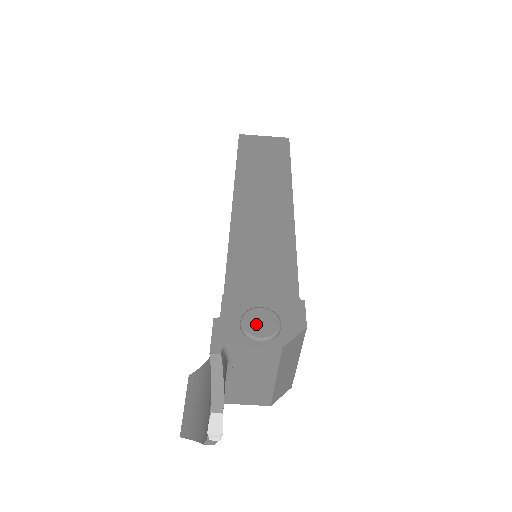
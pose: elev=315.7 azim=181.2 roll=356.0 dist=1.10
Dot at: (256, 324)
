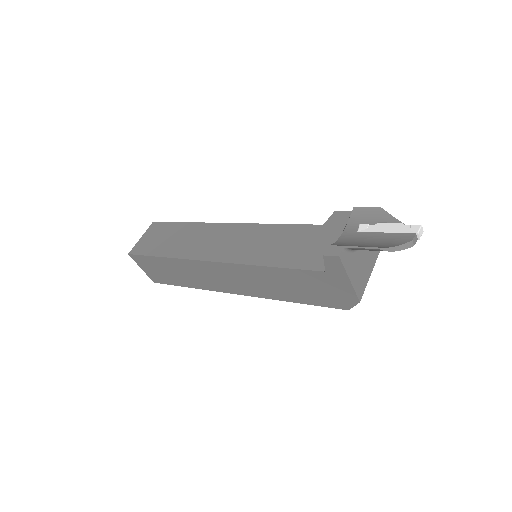
Dot at: occluded
